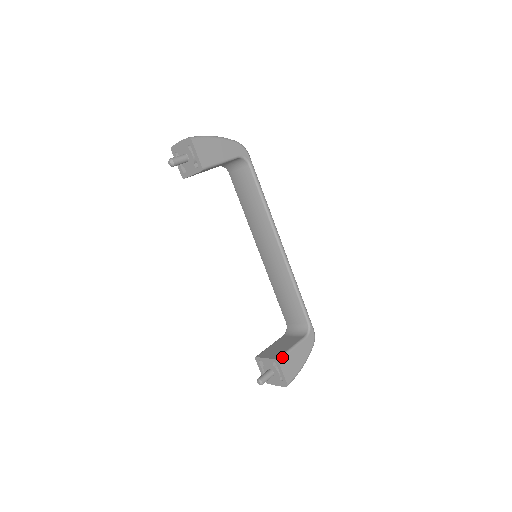
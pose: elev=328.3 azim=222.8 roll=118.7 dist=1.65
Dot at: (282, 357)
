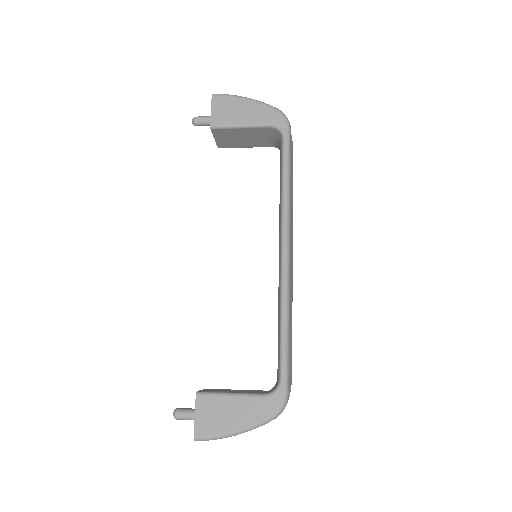
Dot at: (206, 393)
